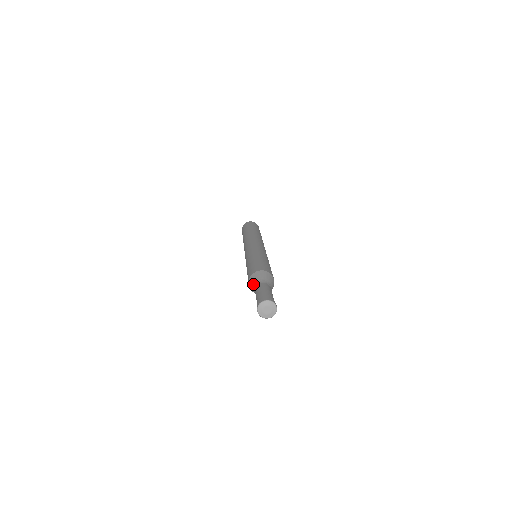
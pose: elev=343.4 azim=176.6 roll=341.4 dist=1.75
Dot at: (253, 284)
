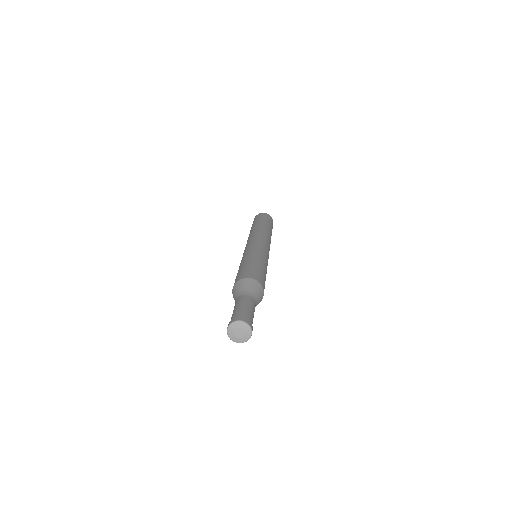
Dot at: (237, 291)
